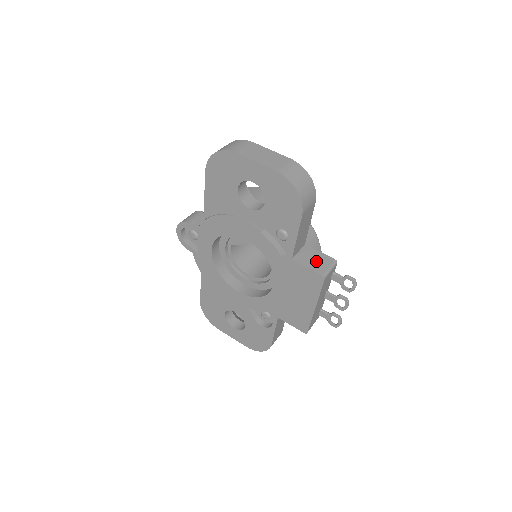
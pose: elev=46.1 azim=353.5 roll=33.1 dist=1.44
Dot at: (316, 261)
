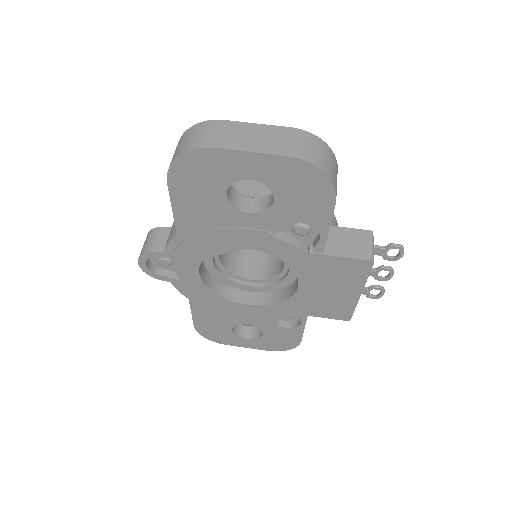
Dot at: (351, 243)
